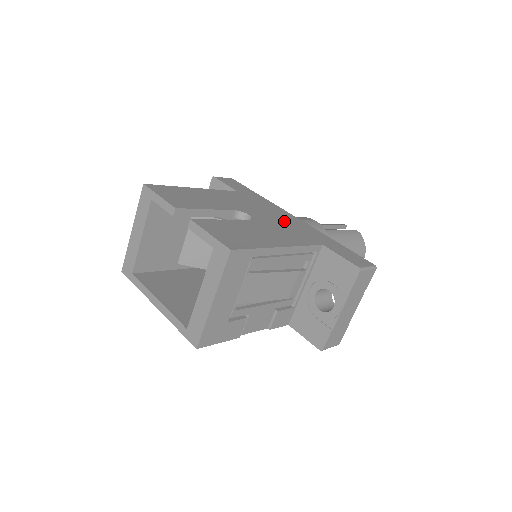
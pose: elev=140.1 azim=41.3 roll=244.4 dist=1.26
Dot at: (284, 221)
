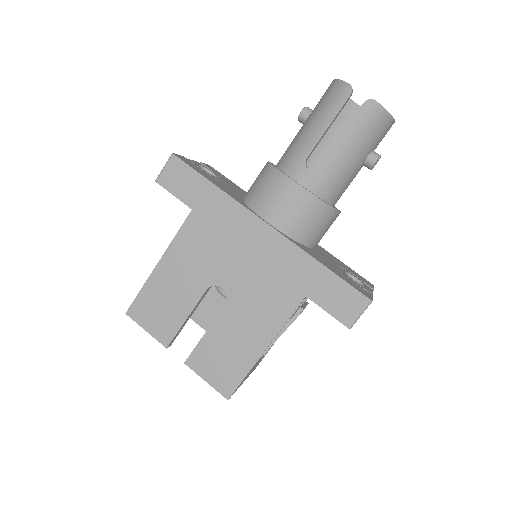
Dot at: (257, 262)
